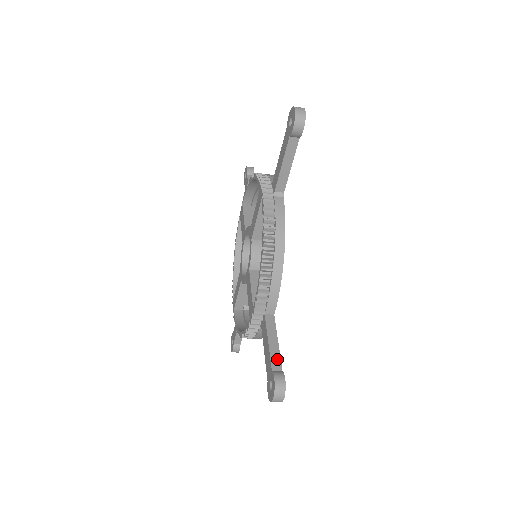
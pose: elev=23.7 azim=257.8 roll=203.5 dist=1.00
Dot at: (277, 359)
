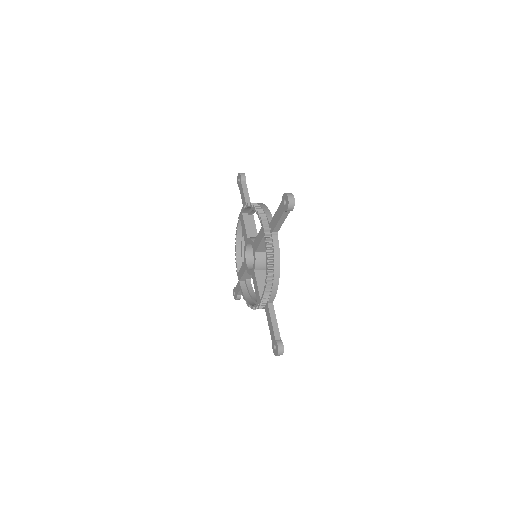
Dot at: (277, 332)
